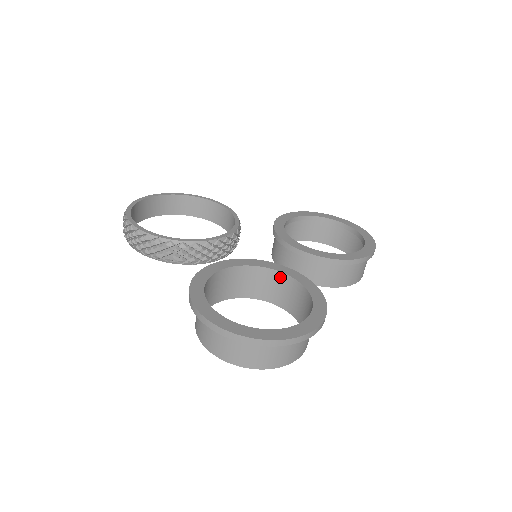
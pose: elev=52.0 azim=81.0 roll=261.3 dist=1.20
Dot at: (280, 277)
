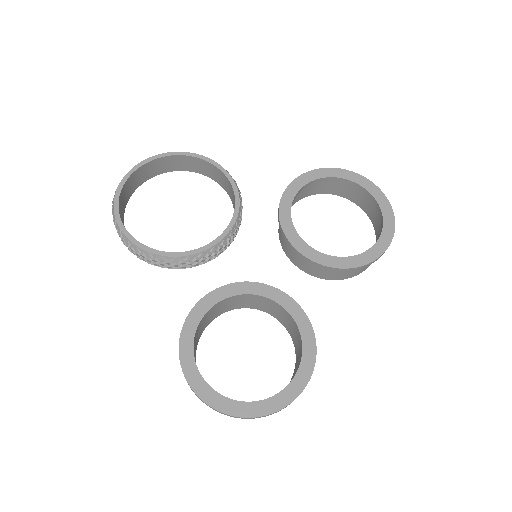
Dot at: (275, 304)
